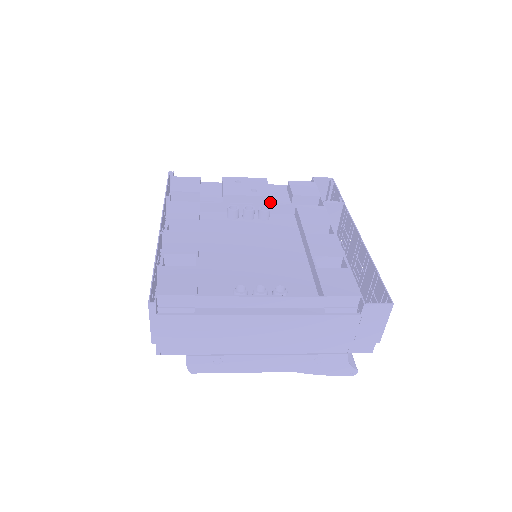
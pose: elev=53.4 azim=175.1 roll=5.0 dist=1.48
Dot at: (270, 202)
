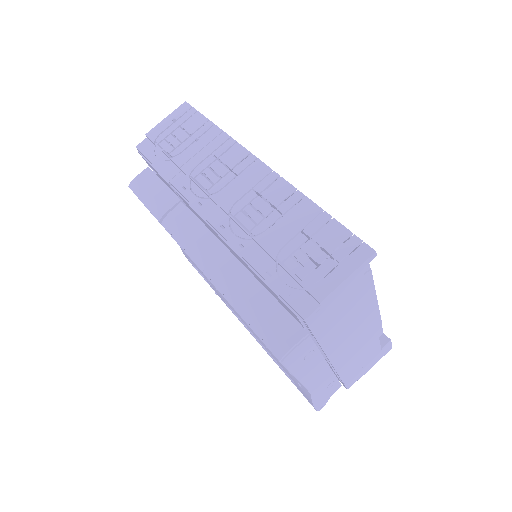
Dot at: occluded
